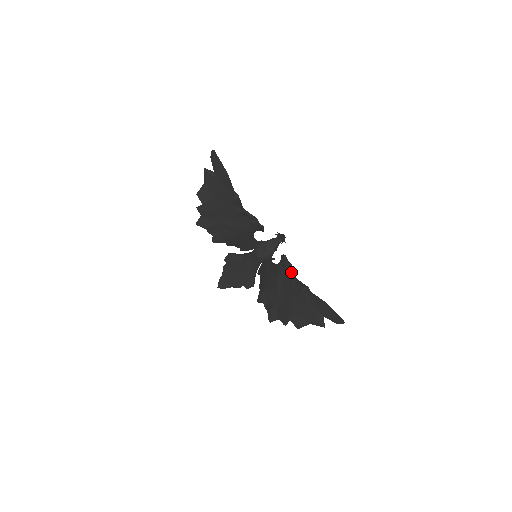
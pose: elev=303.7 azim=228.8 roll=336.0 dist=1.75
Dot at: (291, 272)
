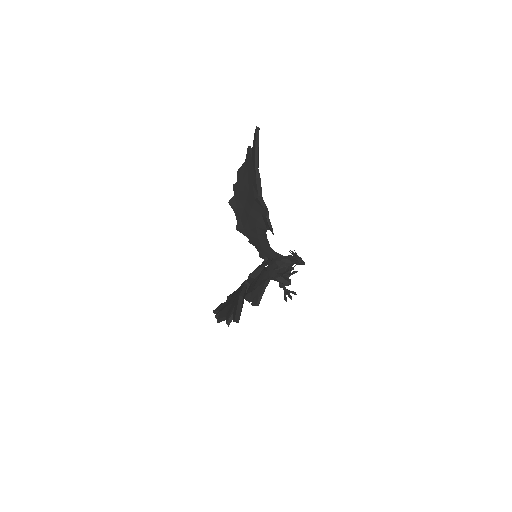
Dot at: (255, 270)
